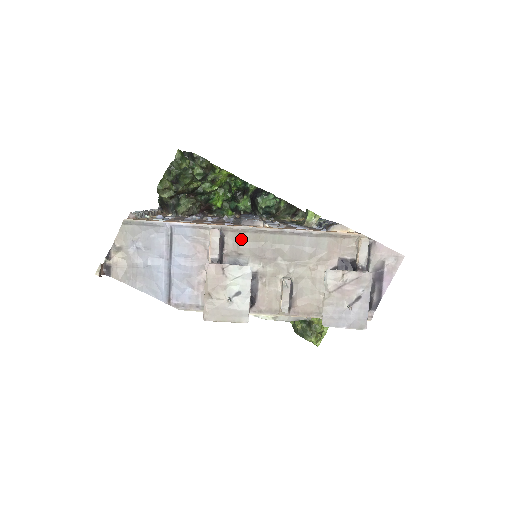
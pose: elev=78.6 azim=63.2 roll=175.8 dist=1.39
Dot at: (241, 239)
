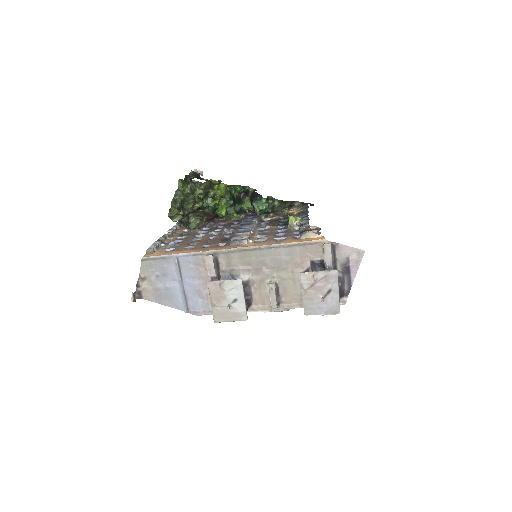
Dot at: (231, 258)
